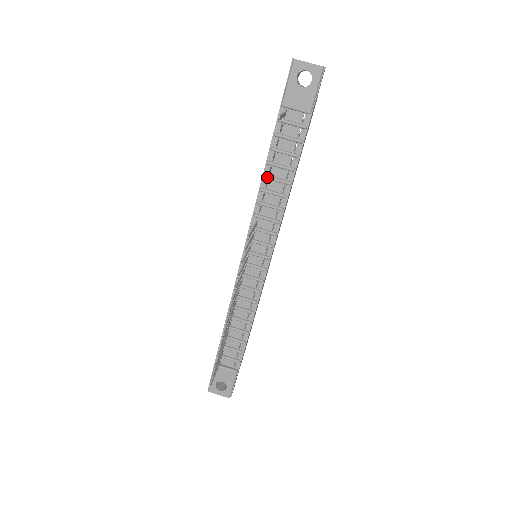
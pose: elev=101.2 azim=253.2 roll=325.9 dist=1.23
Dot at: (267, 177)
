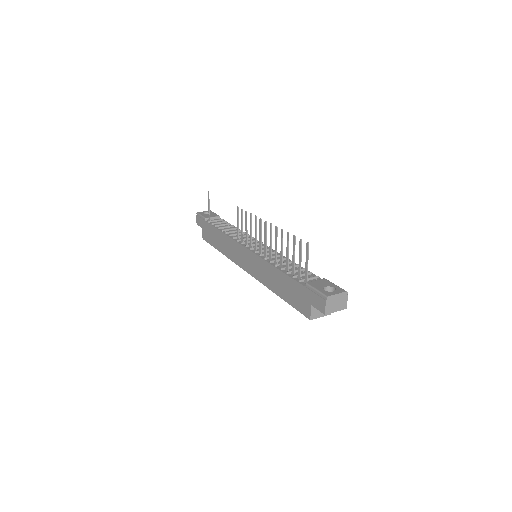
Dot at: (224, 229)
